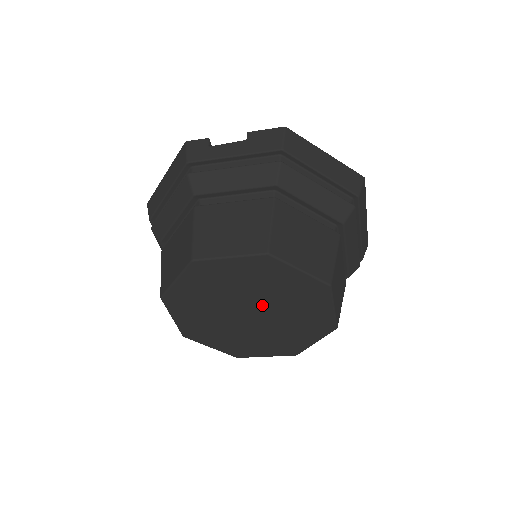
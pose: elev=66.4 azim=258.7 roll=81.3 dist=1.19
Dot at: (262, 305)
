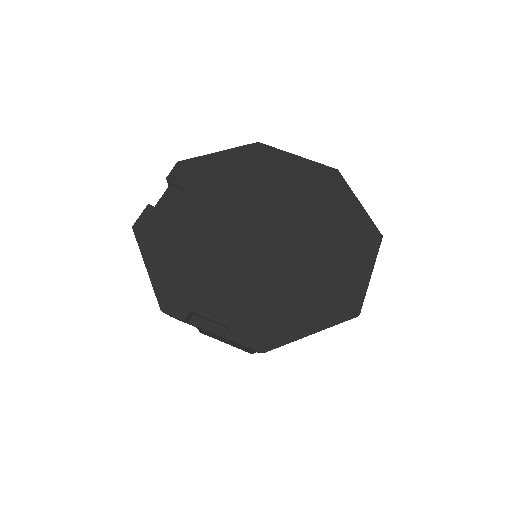
Dot at: occluded
